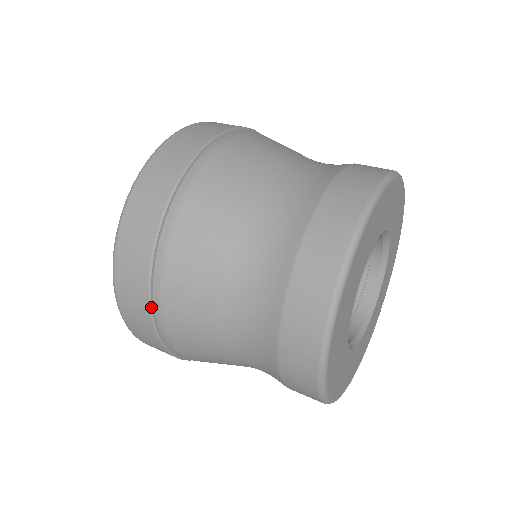
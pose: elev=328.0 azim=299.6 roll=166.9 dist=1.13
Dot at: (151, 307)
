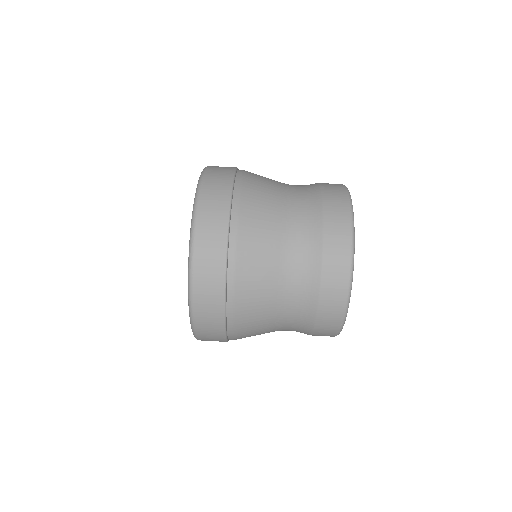
Dot at: occluded
